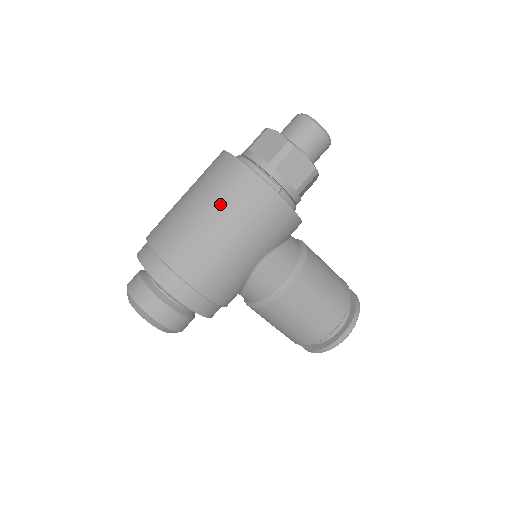
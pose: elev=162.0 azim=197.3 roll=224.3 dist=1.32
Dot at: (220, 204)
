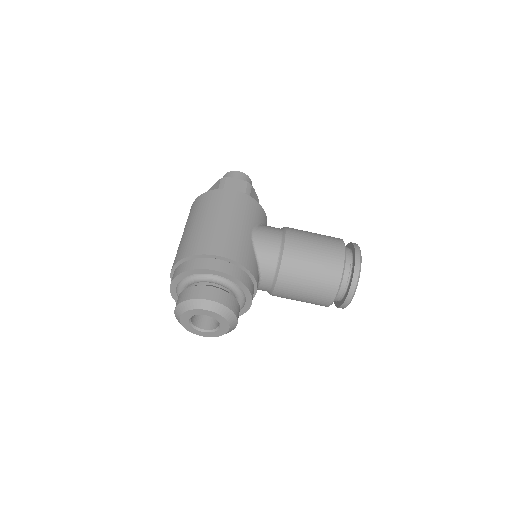
Dot at: (201, 213)
